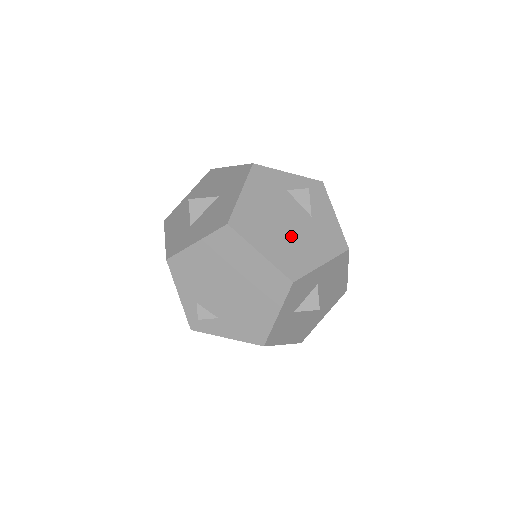
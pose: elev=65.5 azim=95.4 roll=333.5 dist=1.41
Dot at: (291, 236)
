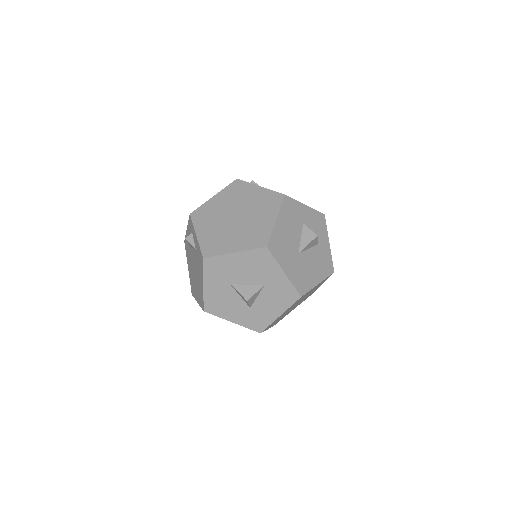
Dot at: occluded
